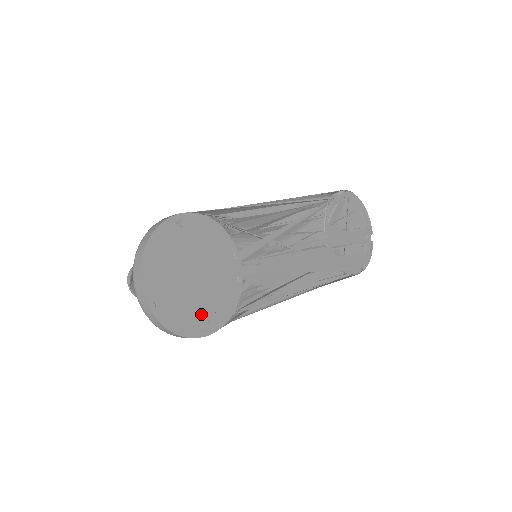
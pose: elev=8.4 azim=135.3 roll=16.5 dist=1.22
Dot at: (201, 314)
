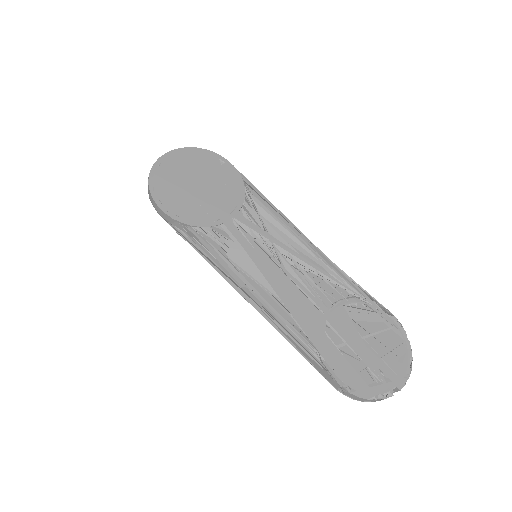
Dot at: (173, 198)
